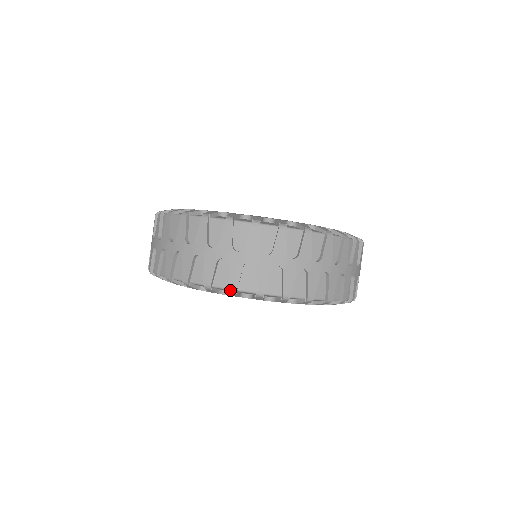
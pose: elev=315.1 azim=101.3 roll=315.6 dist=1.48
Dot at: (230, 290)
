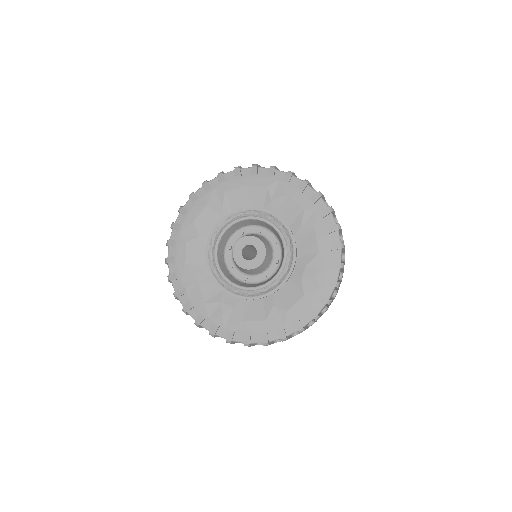
Dot at: occluded
